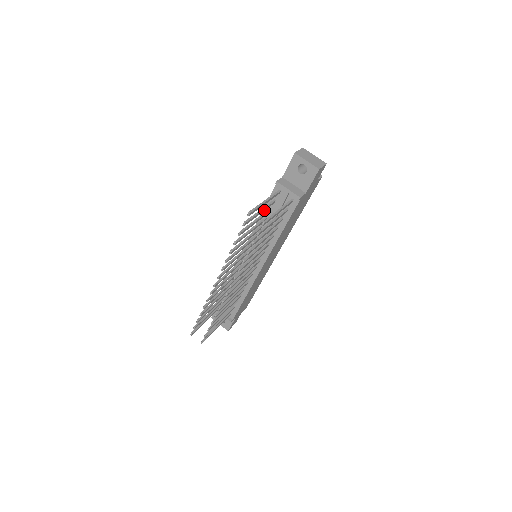
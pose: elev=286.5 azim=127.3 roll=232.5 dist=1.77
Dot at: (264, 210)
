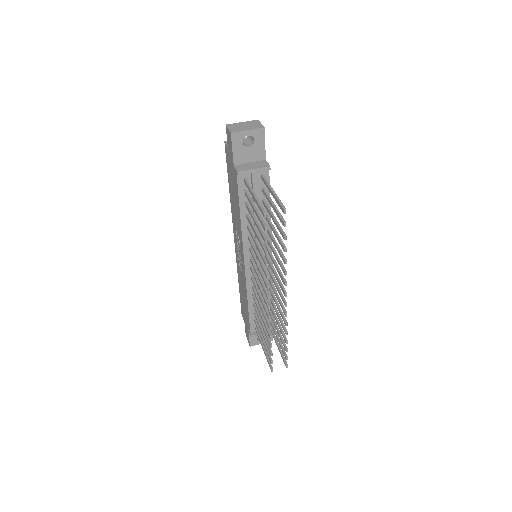
Dot at: occluded
